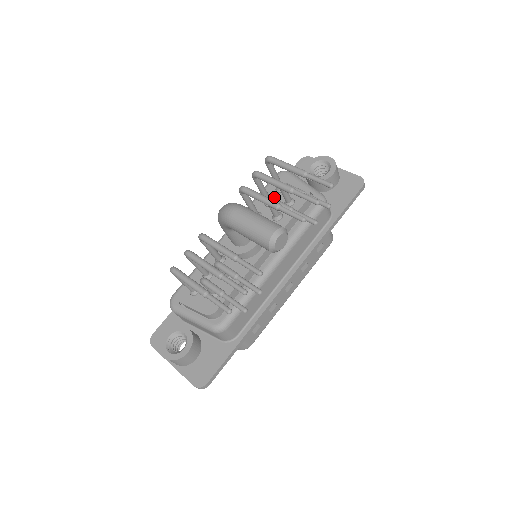
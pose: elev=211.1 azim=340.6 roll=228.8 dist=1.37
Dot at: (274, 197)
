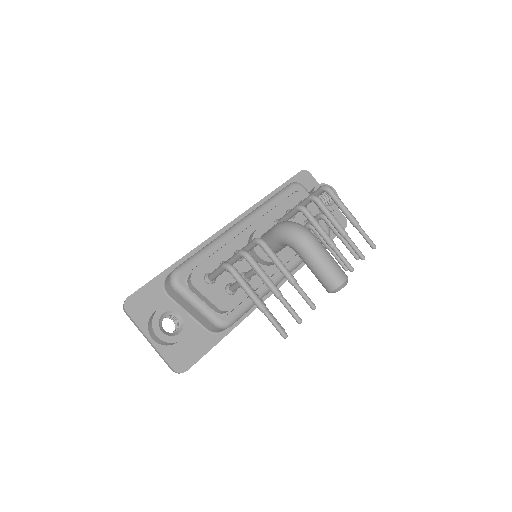
Dot at: occluded
